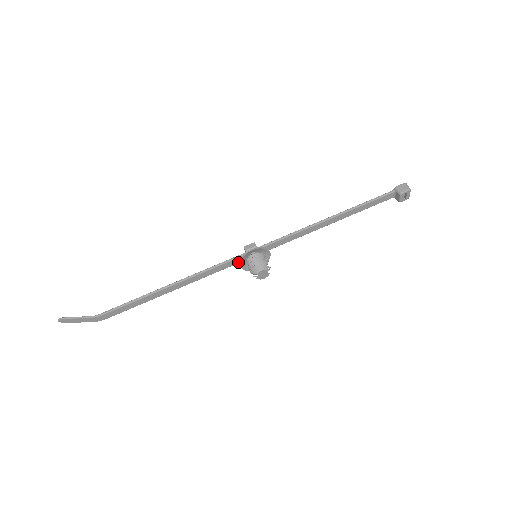
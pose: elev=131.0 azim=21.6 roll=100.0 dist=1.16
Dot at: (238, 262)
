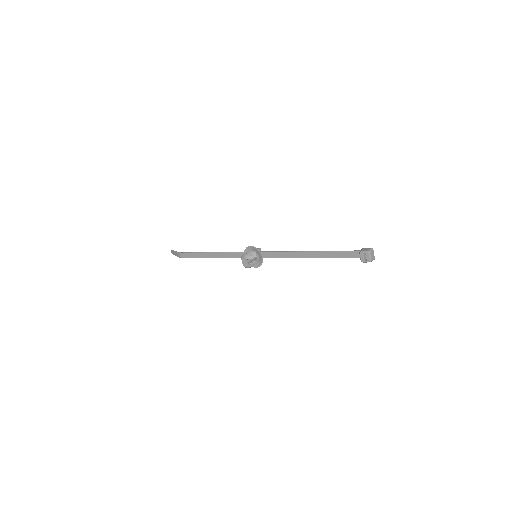
Dot at: occluded
